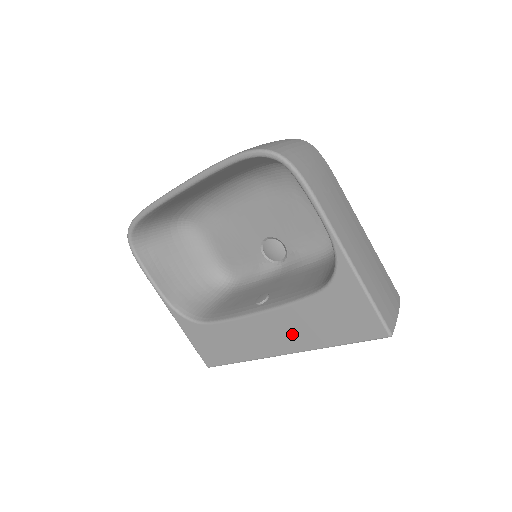
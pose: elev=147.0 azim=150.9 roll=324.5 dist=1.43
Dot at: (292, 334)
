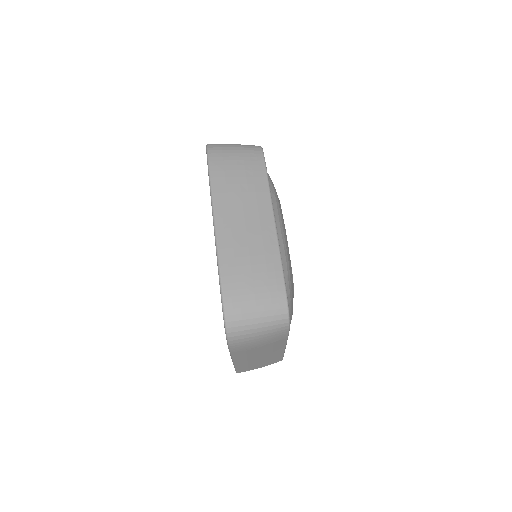
Dot at: occluded
